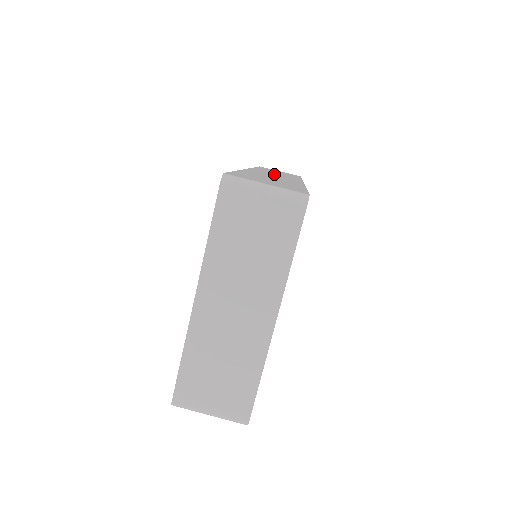
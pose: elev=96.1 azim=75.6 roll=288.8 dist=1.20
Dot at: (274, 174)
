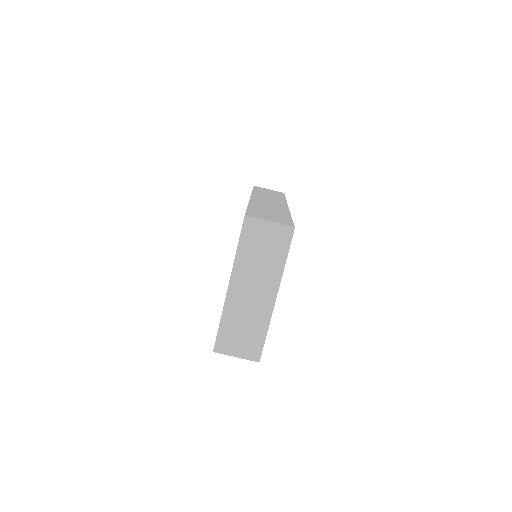
Dot at: (268, 200)
